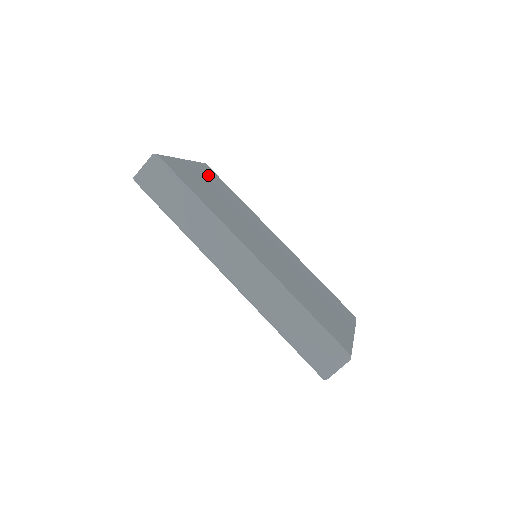
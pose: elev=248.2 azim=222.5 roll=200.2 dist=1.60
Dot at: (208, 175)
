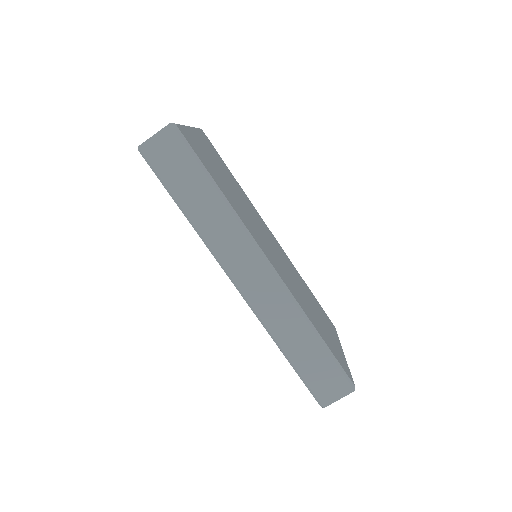
Dot at: (210, 148)
